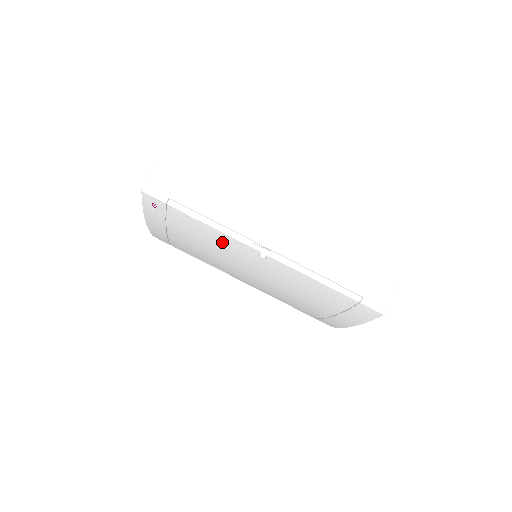
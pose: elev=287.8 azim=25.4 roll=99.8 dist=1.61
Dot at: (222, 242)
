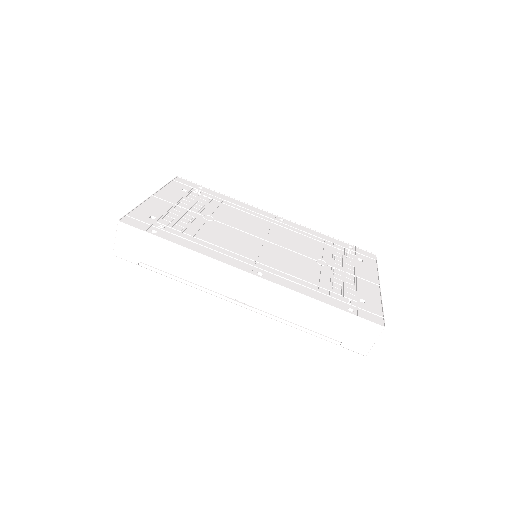
Dot at: occluded
